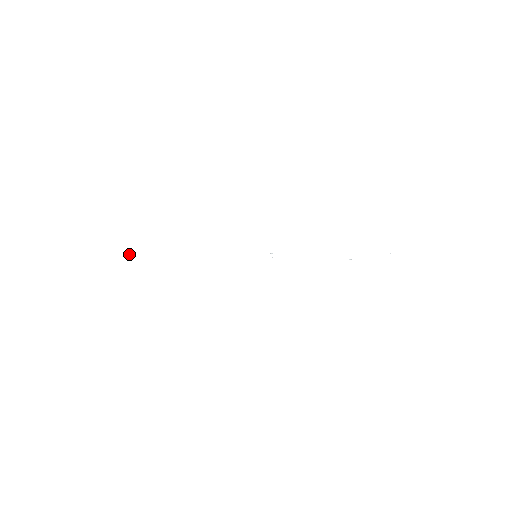
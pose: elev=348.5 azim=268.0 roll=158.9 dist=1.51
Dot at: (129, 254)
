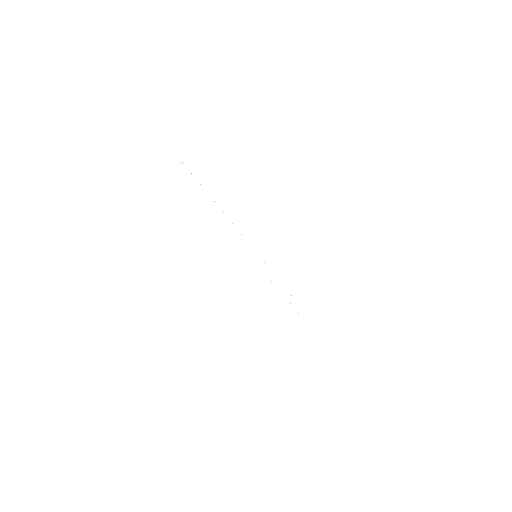
Dot at: occluded
